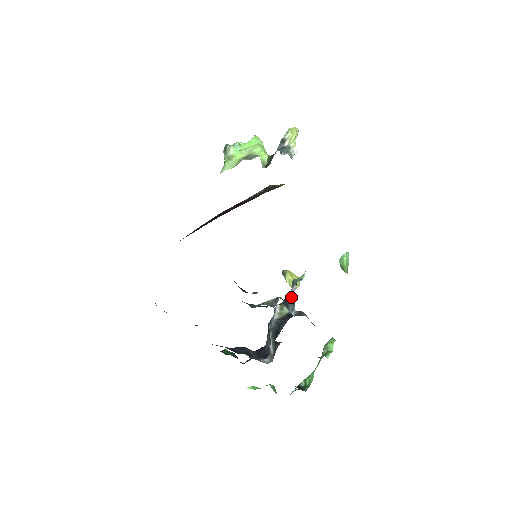
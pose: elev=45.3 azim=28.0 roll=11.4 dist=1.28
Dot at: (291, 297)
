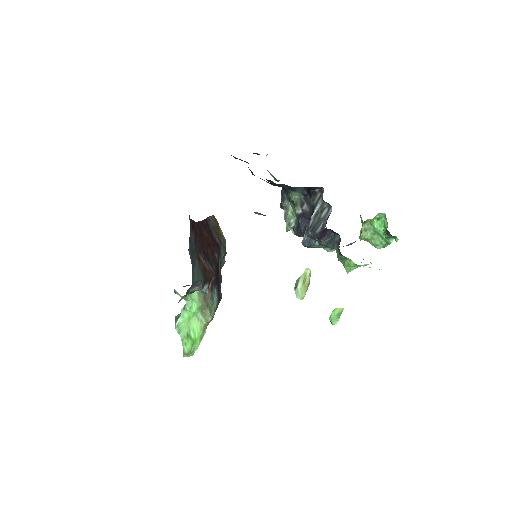
Dot at: occluded
